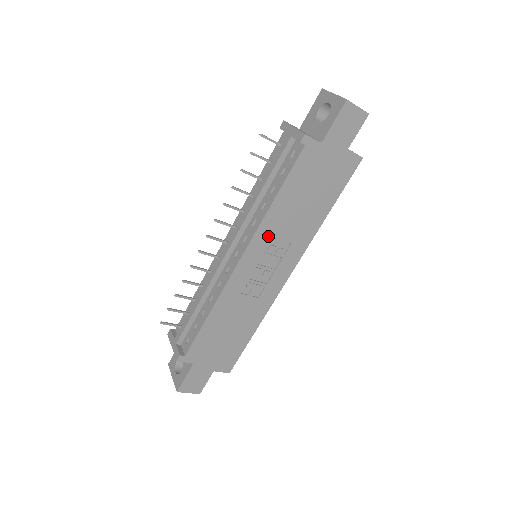
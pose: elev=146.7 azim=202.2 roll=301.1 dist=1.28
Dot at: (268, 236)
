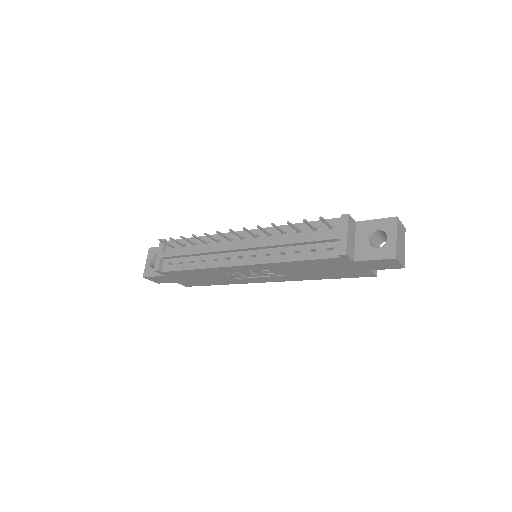
Dot at: (270, 268)
